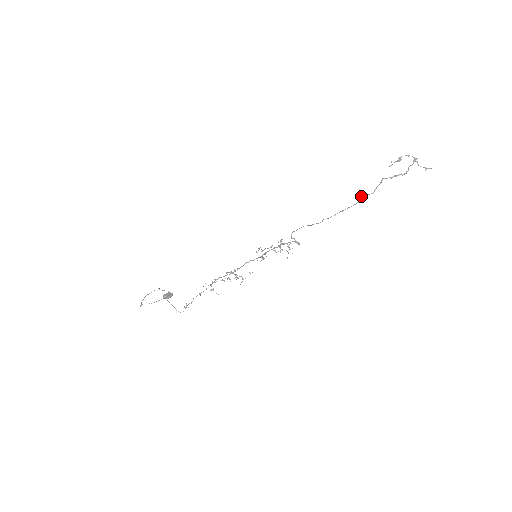
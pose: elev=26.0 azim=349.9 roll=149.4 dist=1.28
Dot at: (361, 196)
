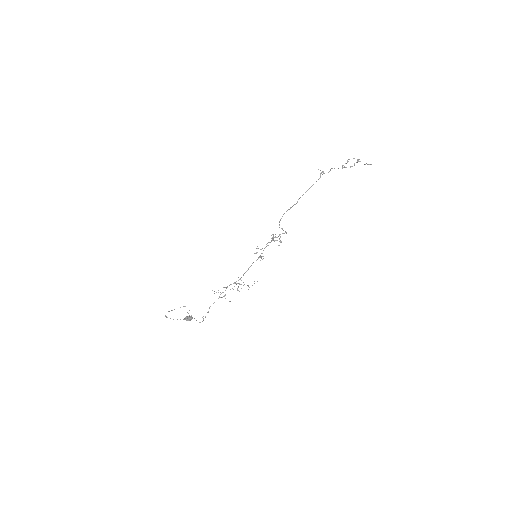
Dot at: occluded
